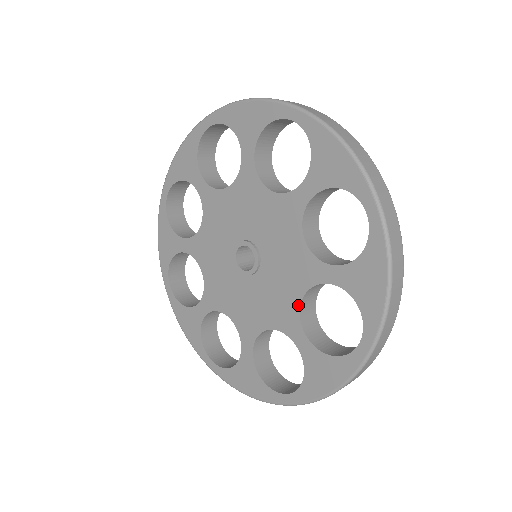
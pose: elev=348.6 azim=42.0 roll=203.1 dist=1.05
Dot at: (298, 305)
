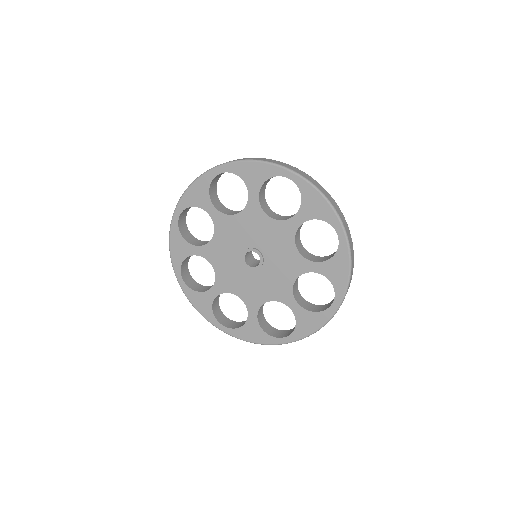
Dot at: (297, 252)
